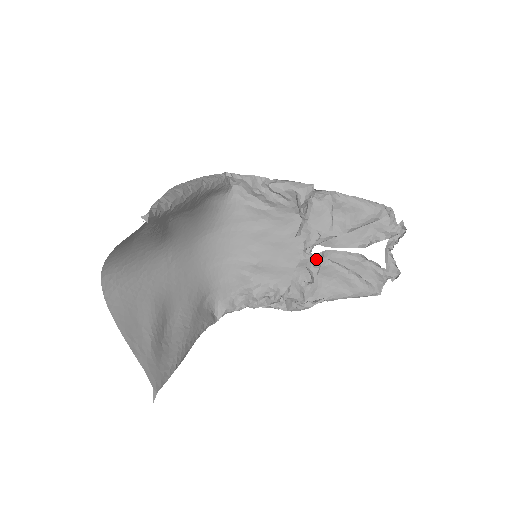
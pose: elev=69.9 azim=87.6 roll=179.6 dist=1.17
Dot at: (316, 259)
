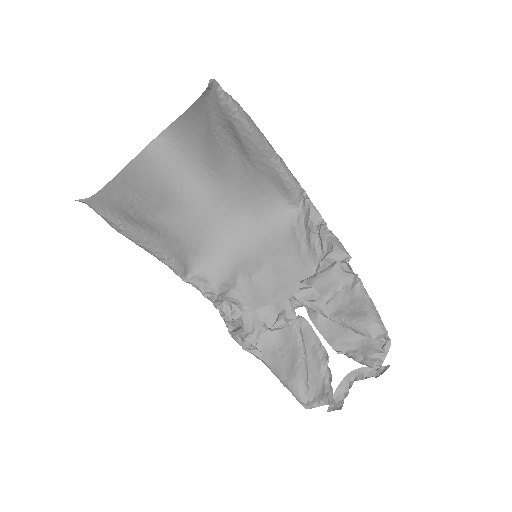
Dot at: (292, 315)
